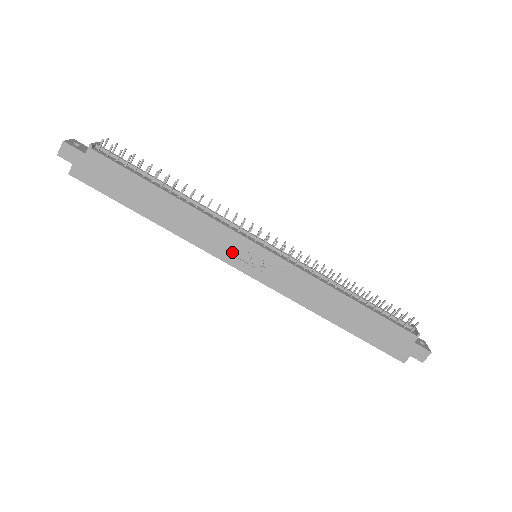
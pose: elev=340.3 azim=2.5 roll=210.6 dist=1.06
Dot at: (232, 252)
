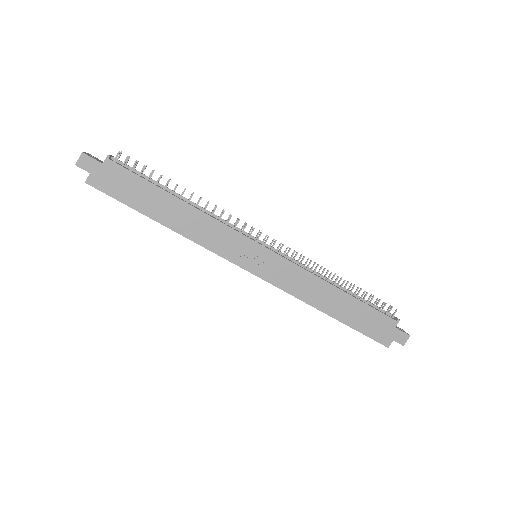
Dot at: (236, 252)
